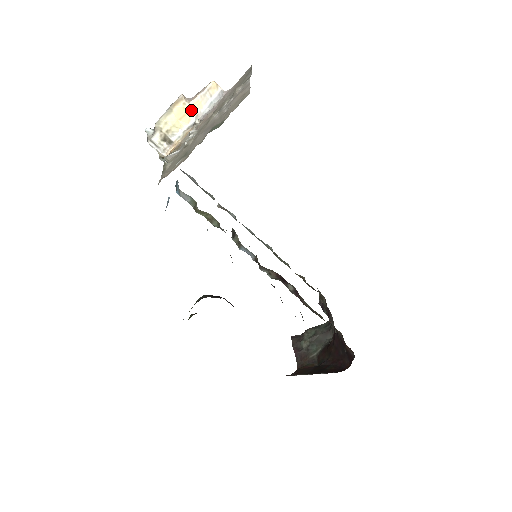
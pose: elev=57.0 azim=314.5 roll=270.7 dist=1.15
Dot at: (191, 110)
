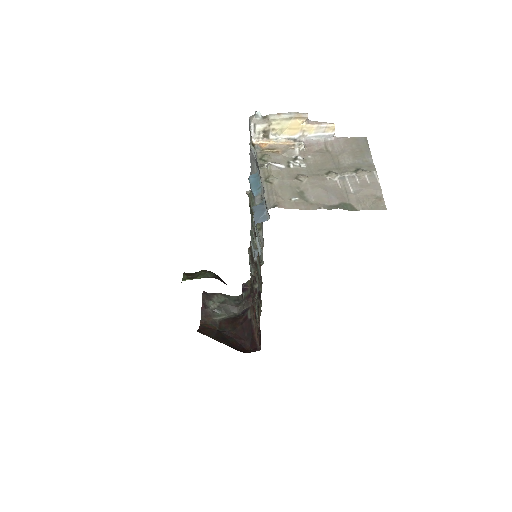
Dot at: (303, 129)
